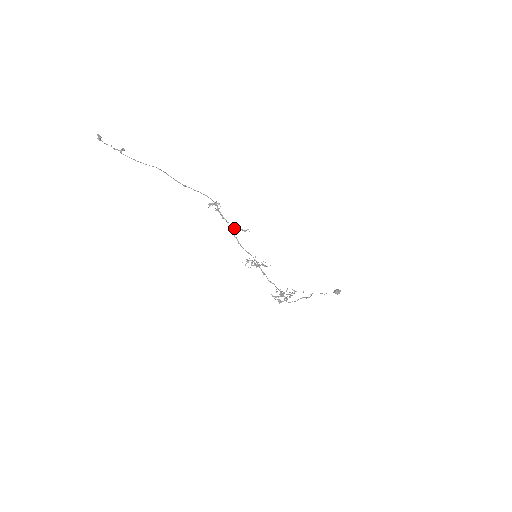
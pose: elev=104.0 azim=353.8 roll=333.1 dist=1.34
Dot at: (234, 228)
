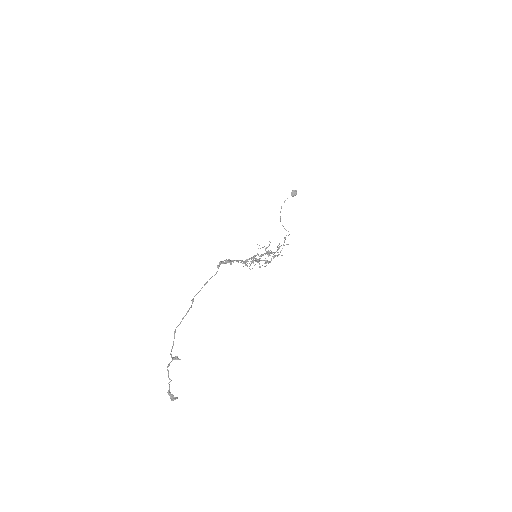
Dot at: (243, 261)
